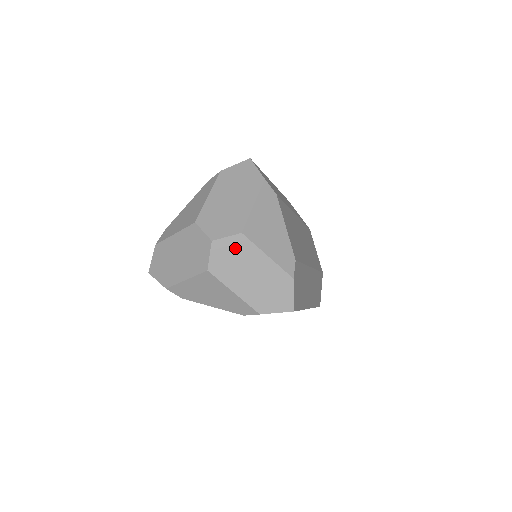
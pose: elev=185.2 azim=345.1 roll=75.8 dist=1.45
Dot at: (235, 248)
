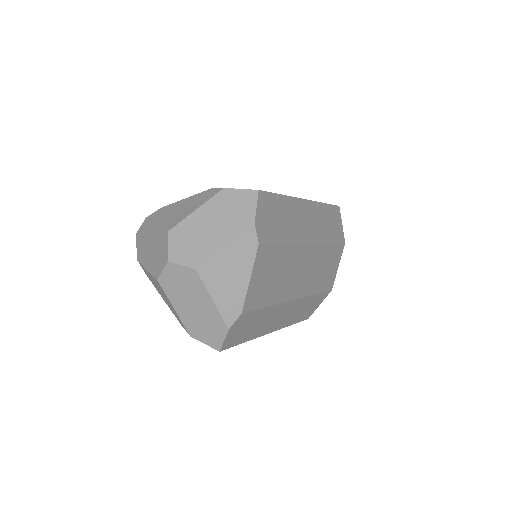
Dot at: (186, 278)
